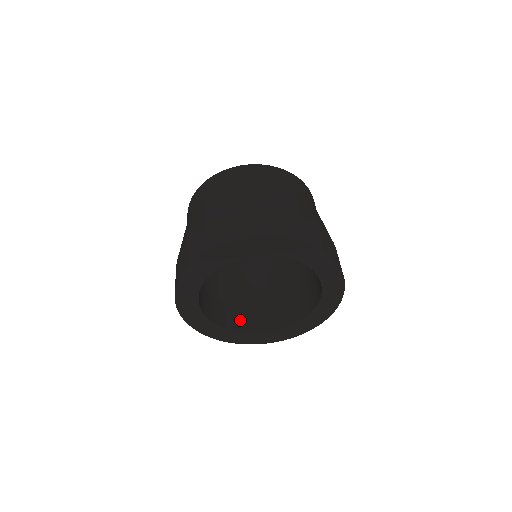
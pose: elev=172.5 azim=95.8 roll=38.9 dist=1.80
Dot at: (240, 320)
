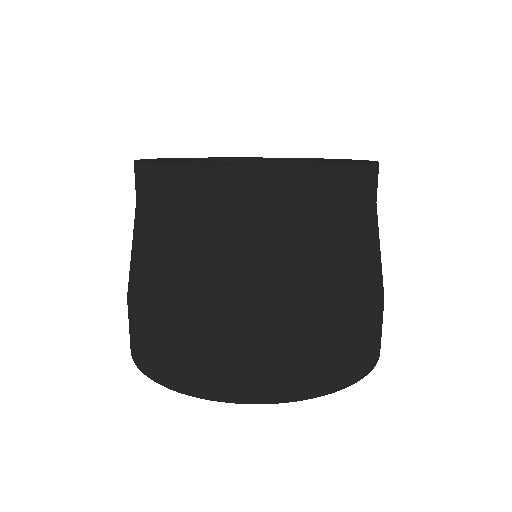
Dot at: occluded
